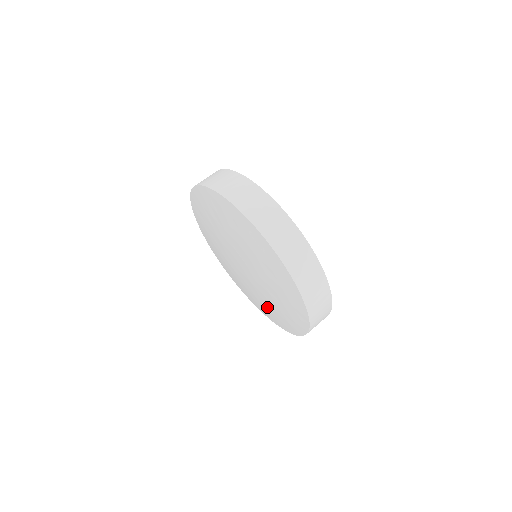
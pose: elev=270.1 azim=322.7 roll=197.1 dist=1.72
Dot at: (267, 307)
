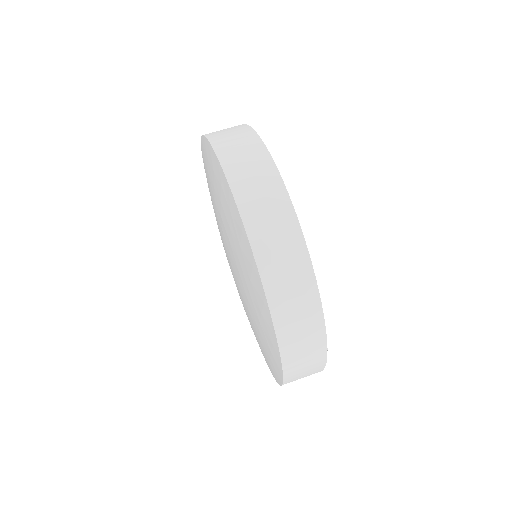
Dot at: (256, 335)
